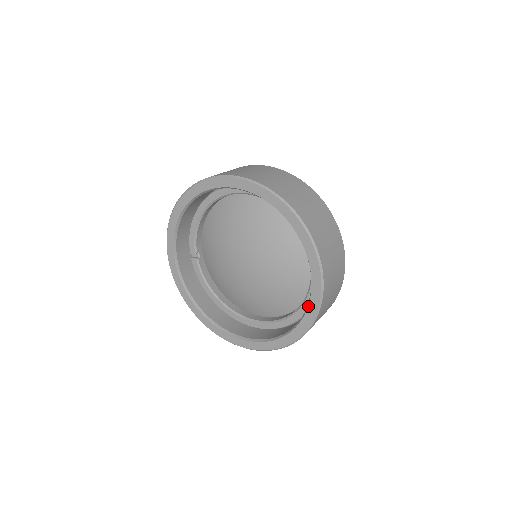
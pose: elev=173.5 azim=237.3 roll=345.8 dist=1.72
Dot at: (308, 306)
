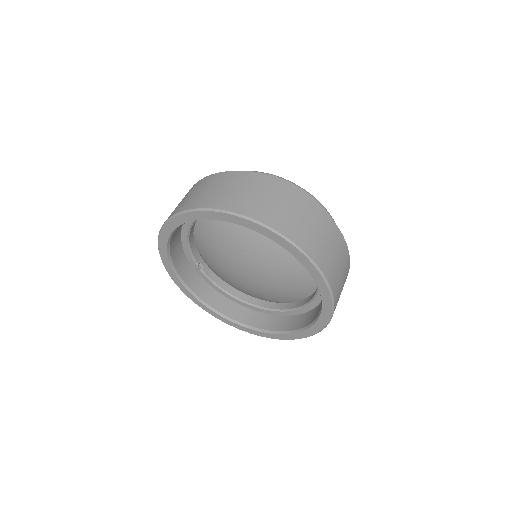
Dot at: (322, 305)
